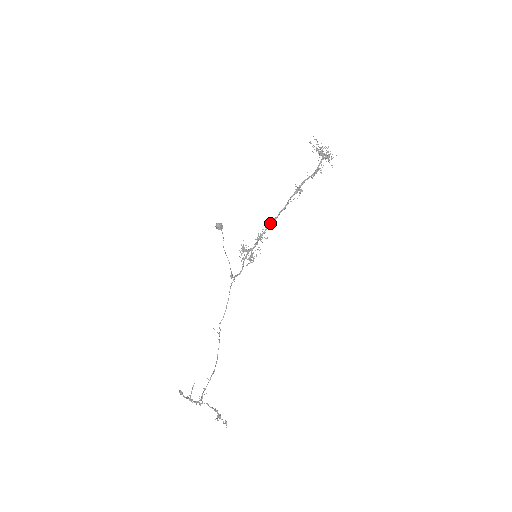
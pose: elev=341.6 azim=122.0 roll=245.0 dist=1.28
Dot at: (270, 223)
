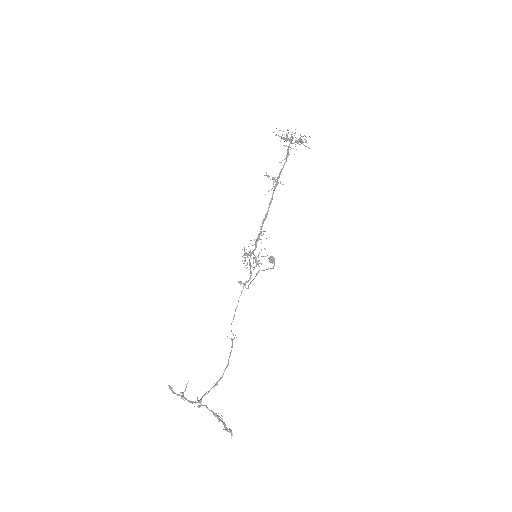
Dot at: (262, 221)
